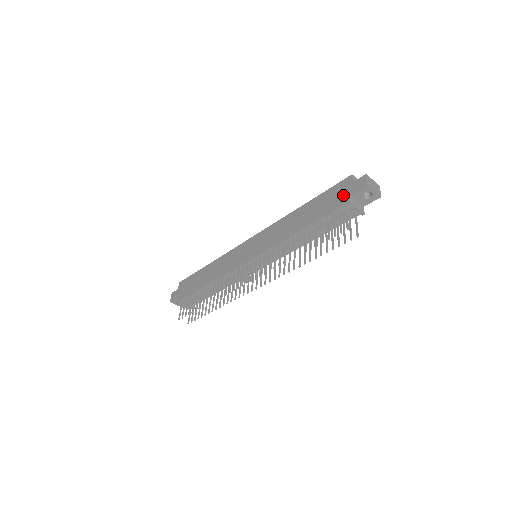
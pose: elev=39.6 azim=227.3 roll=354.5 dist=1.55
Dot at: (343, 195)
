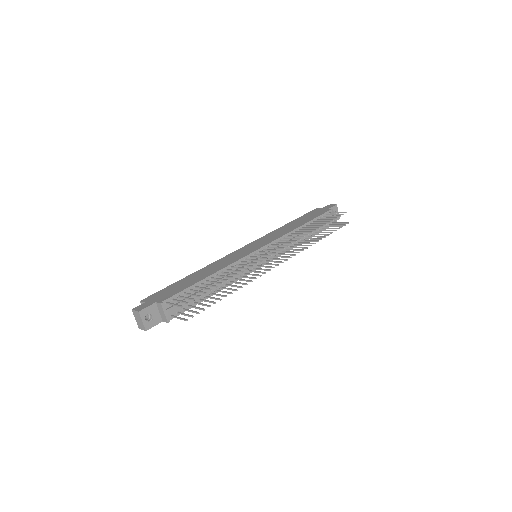
Dot at: (322, 210)
